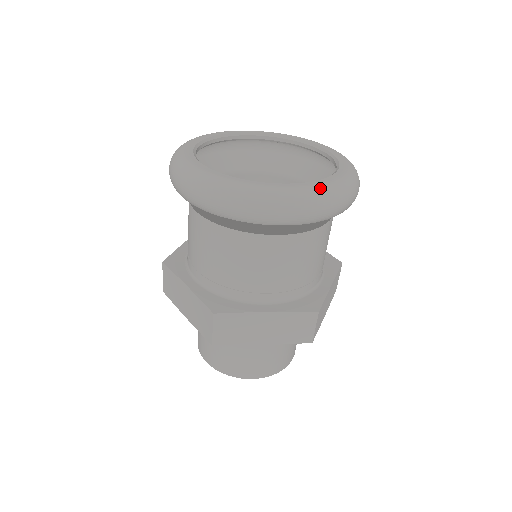
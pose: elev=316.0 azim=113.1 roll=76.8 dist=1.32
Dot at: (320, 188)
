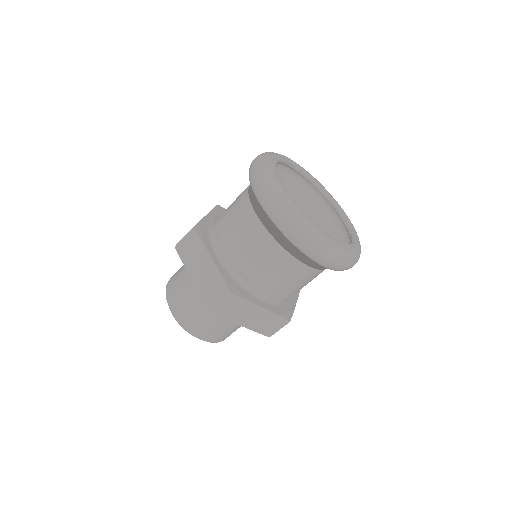
Dot at: (351, 252)
